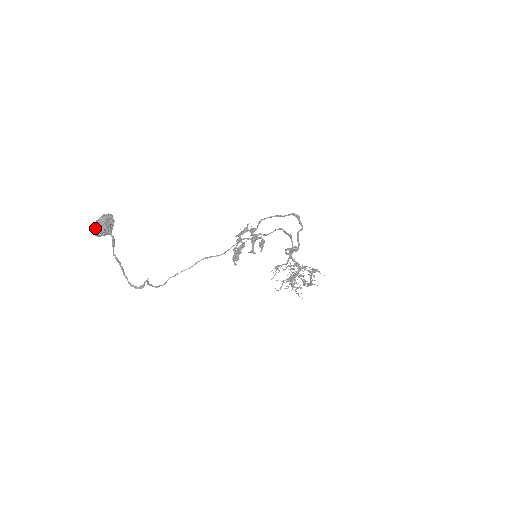
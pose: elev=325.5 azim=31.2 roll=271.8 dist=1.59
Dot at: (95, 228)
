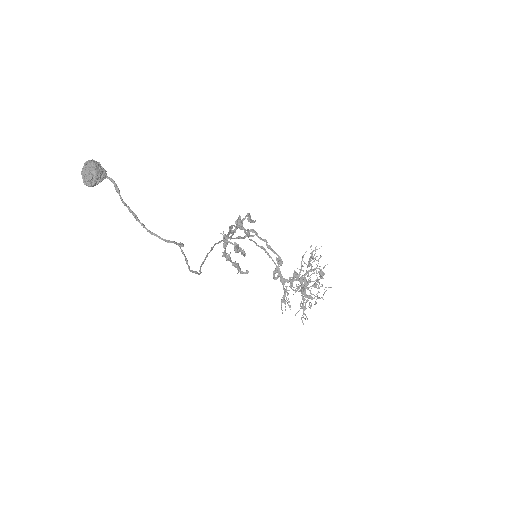
Dot at: (86, 167)
